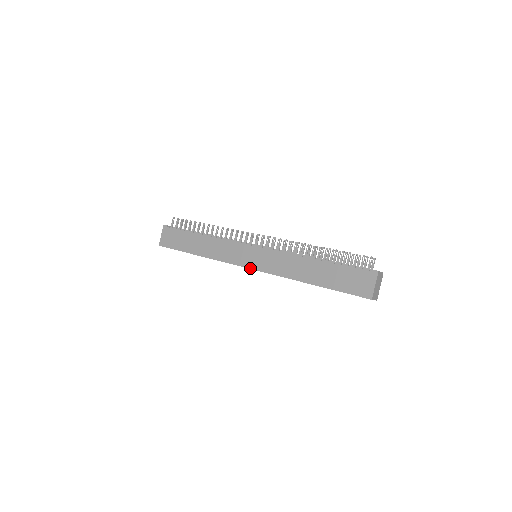
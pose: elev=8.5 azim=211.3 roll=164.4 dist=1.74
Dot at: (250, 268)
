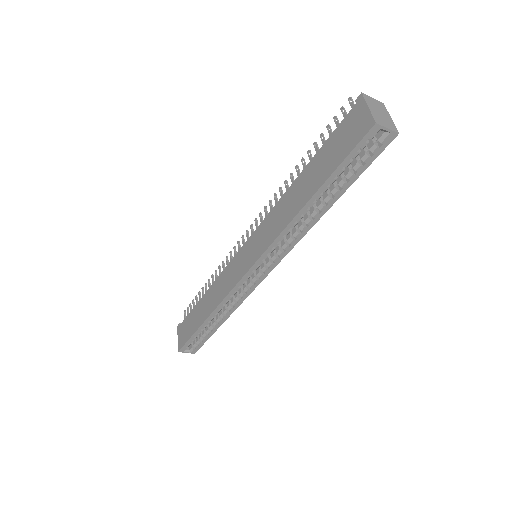
Dot at: (249, 268)
